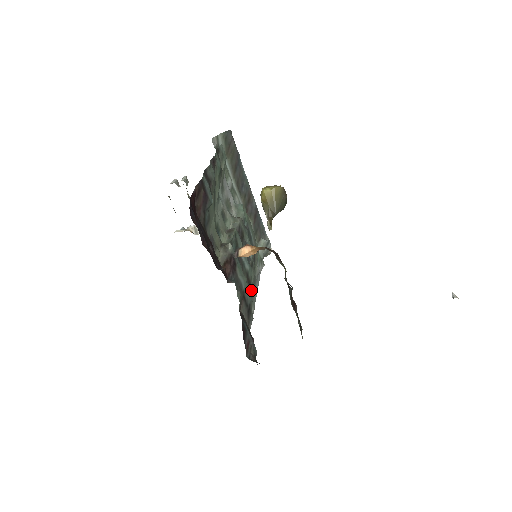
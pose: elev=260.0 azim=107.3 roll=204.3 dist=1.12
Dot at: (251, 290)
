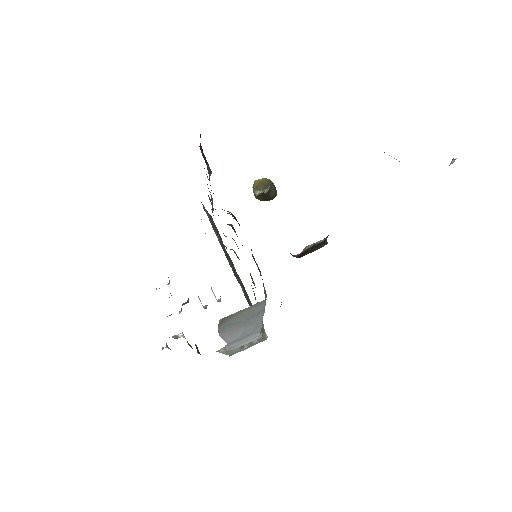
Dot at: occluded
